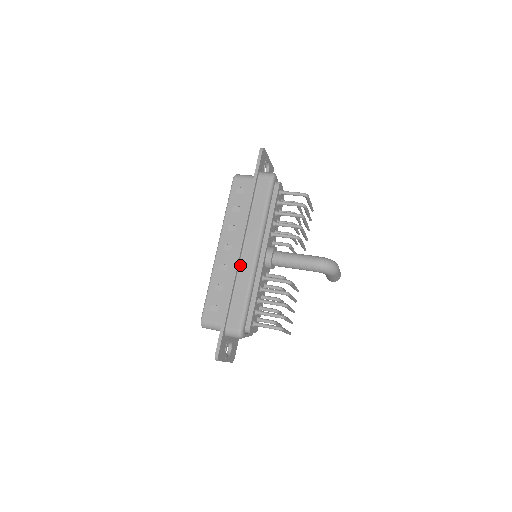
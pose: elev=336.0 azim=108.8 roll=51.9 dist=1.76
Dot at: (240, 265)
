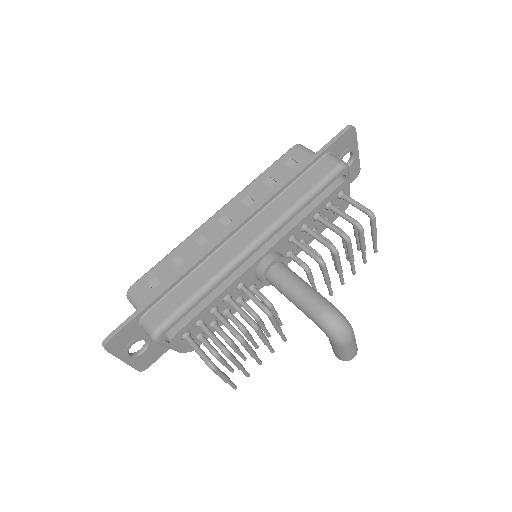
Dot at: (220, 248)
